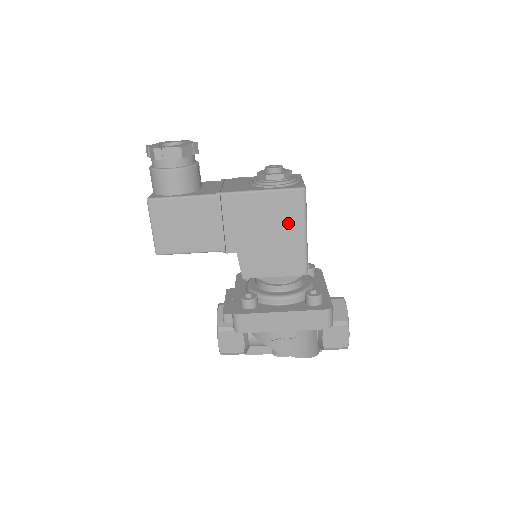
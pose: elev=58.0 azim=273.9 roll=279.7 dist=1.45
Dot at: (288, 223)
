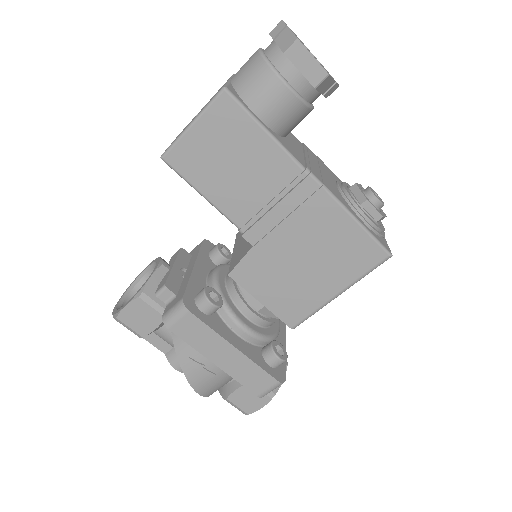
Dot at: (337, 270)
